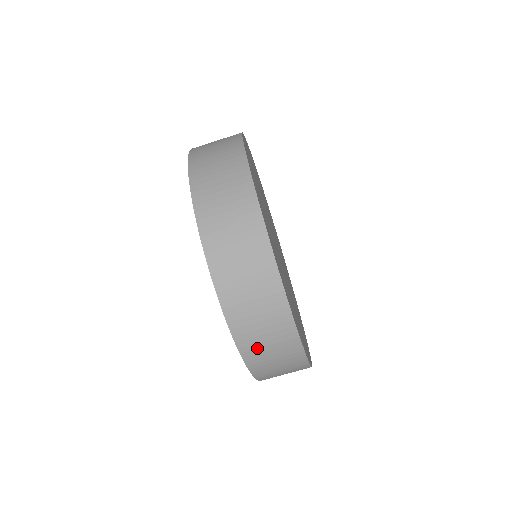
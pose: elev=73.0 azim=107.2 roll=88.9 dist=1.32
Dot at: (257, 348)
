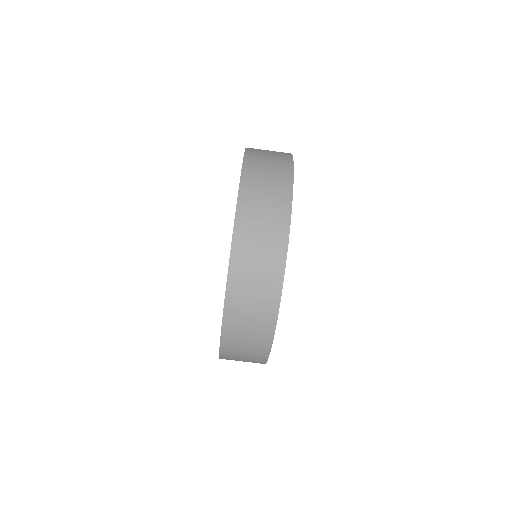
Dot at: (235, 343)
